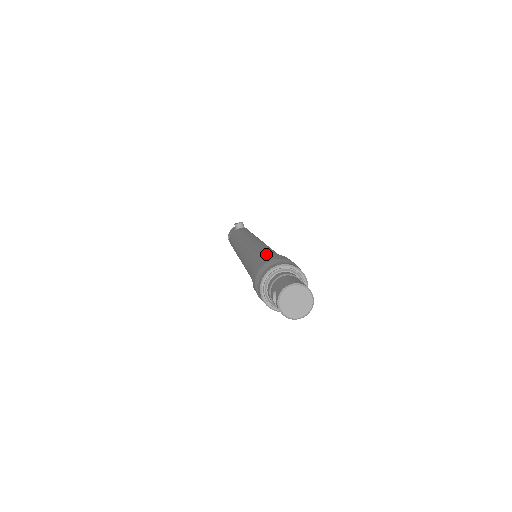
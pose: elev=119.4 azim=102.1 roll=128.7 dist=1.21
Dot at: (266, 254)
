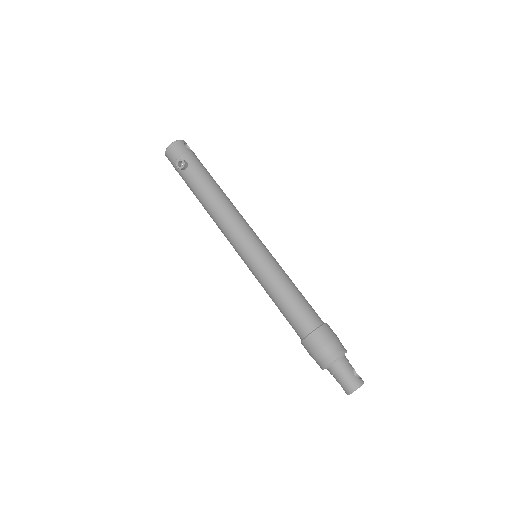
Dot at: (298, 320)
